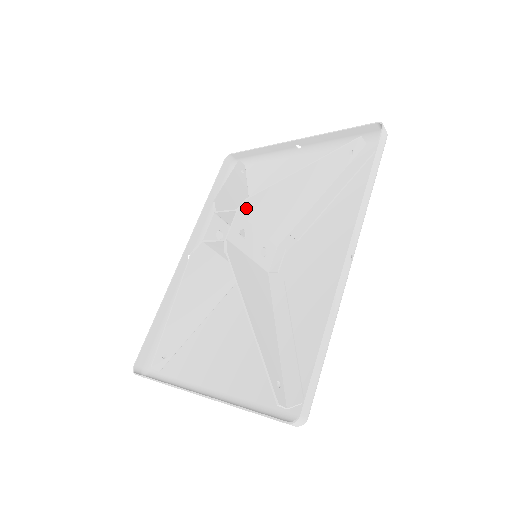
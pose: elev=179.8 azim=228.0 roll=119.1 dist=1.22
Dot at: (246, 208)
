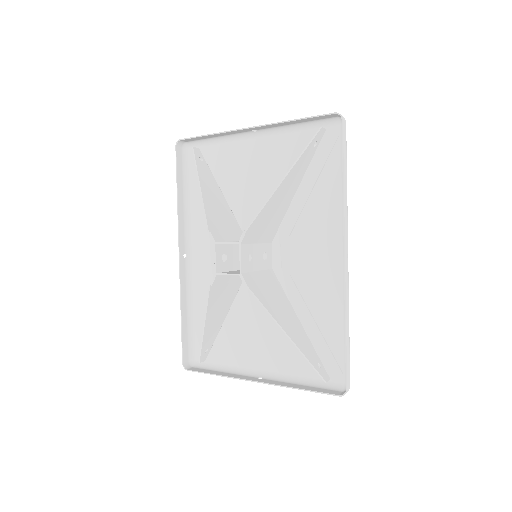
Dot at: (246, 238)
